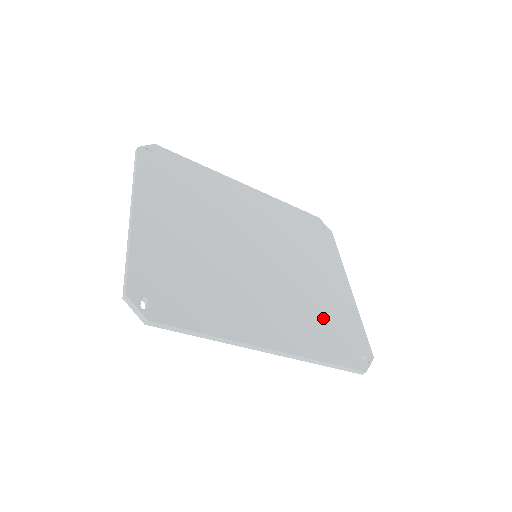
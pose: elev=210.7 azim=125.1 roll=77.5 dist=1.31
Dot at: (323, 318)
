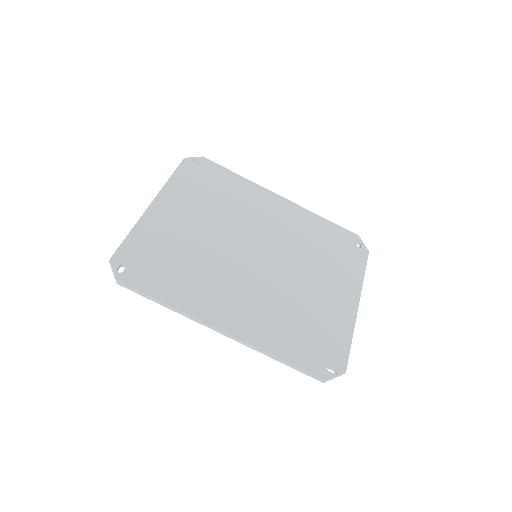
Dot at: (301, 322)
